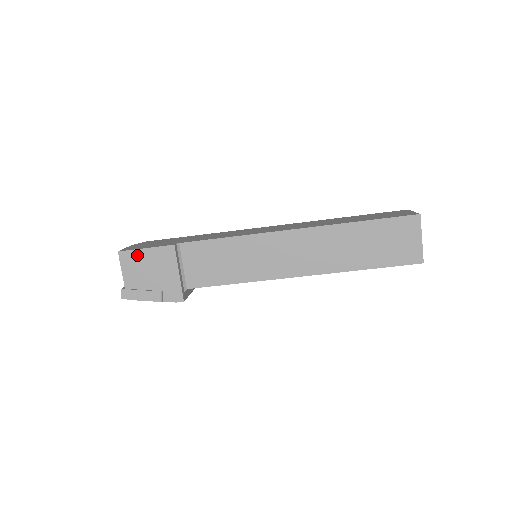
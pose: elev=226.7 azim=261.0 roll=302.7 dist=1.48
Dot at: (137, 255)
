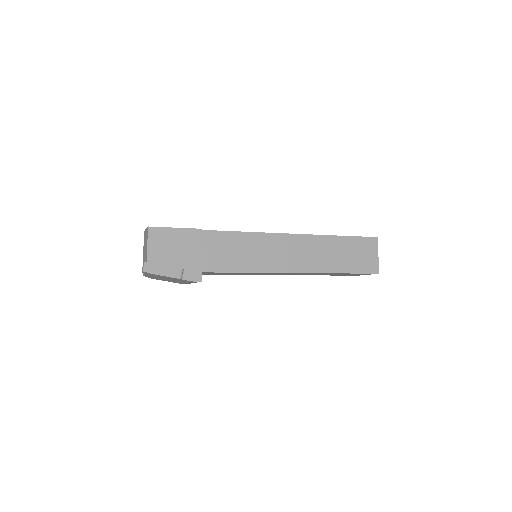
Dot at: (166, 233)
